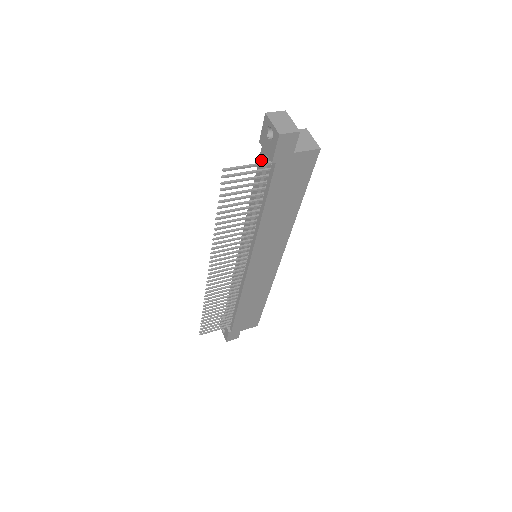
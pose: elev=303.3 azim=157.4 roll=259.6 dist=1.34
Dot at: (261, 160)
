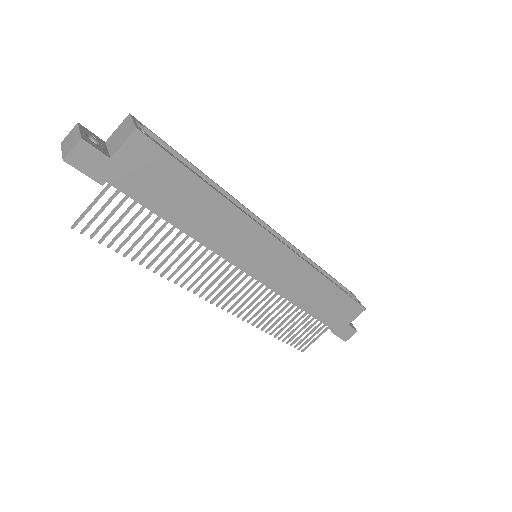
Dot at: occluded
